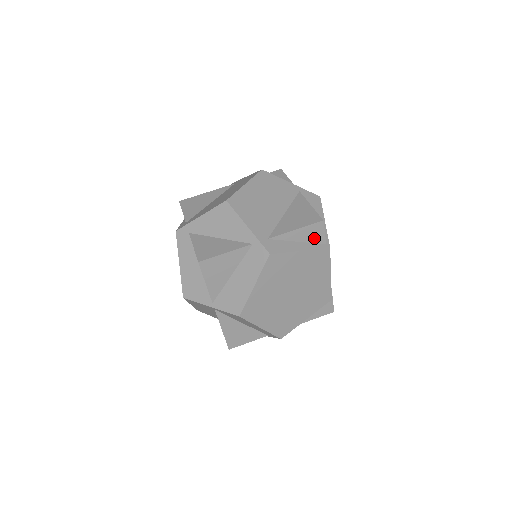
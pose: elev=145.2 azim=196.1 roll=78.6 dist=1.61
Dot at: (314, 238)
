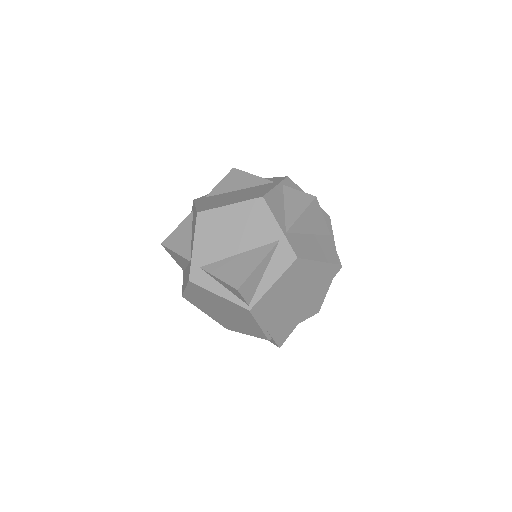
Dot at: (236, 294)
